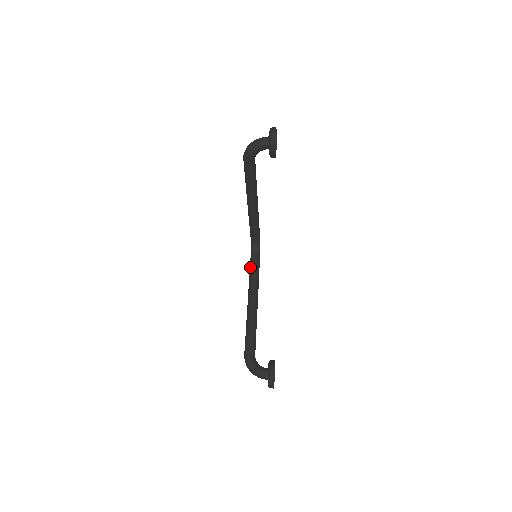
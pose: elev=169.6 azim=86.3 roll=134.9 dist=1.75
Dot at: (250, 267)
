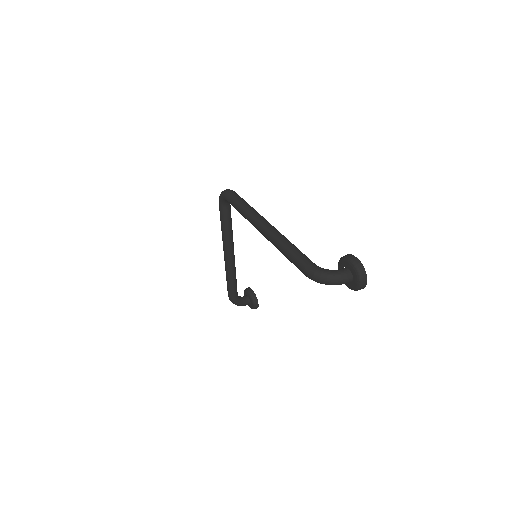
Dot at: (223, 222)
